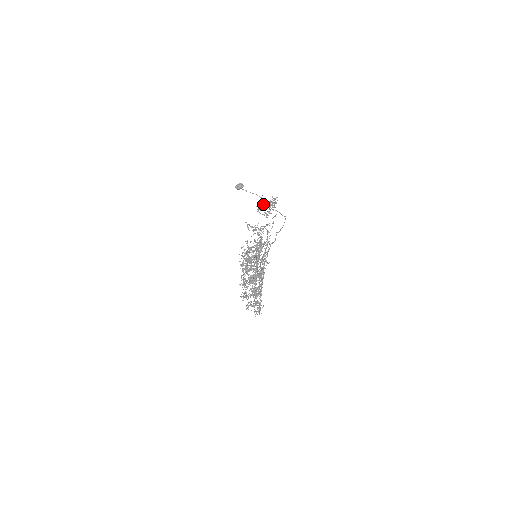
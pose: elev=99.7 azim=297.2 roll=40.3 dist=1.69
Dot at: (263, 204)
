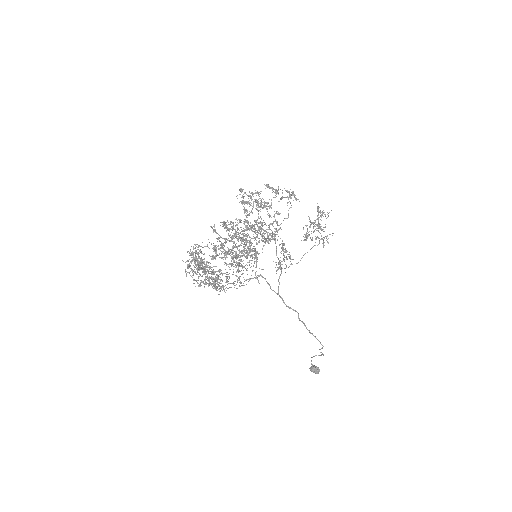
Dot at: (314, 231)
